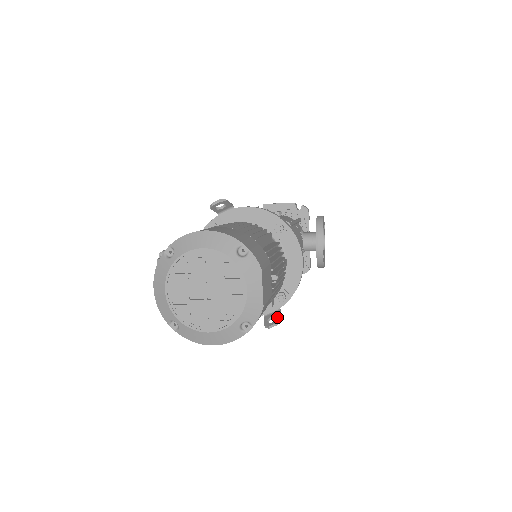
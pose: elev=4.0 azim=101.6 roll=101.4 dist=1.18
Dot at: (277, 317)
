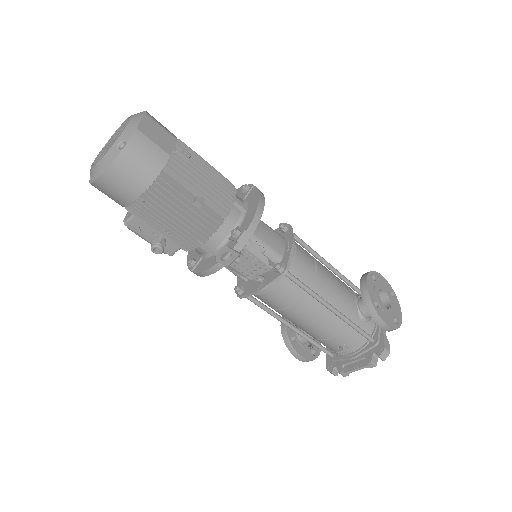
Dot at: (228, 250)
